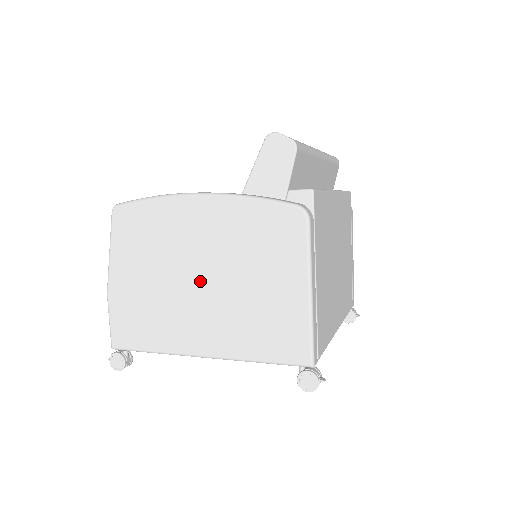
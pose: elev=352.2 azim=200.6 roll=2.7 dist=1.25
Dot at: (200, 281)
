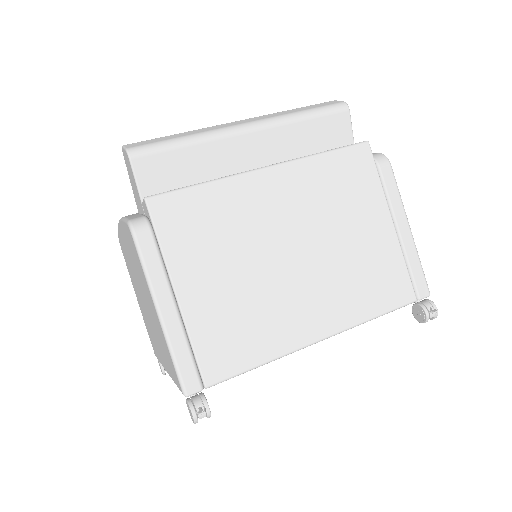
Dot at: (143, 301)
